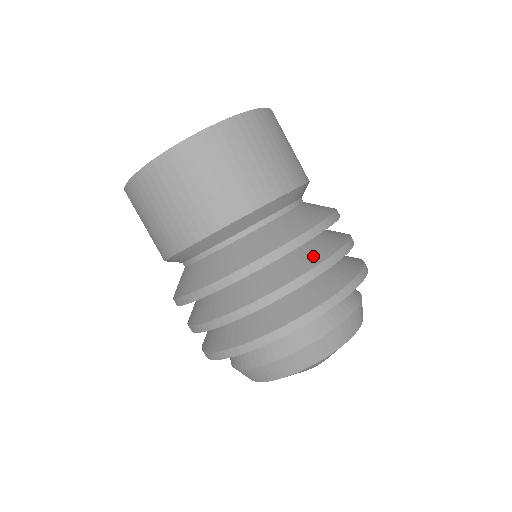
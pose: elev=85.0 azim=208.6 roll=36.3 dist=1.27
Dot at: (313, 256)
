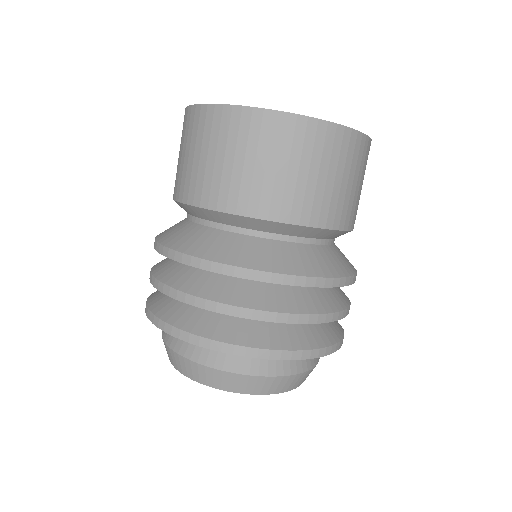
Dot at: (343, 294)
